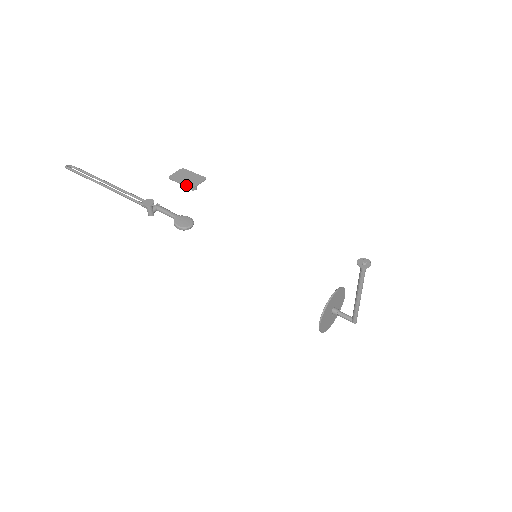
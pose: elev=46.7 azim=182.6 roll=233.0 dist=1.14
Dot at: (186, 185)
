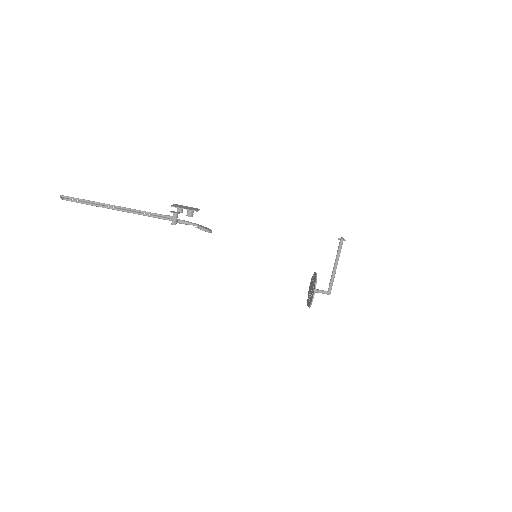
Dot at: (191, 209)
